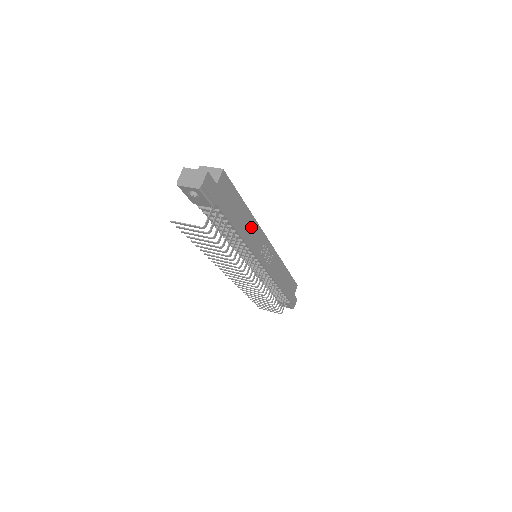
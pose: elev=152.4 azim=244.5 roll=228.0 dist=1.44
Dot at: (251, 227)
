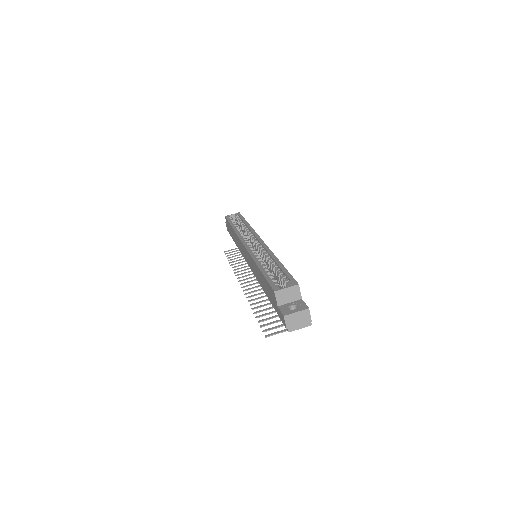
Dot at: occluded
